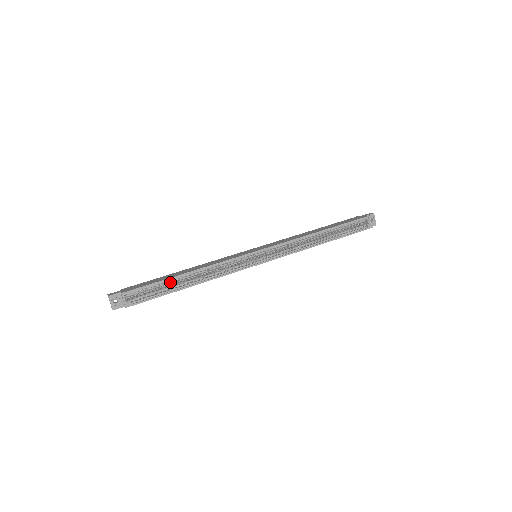
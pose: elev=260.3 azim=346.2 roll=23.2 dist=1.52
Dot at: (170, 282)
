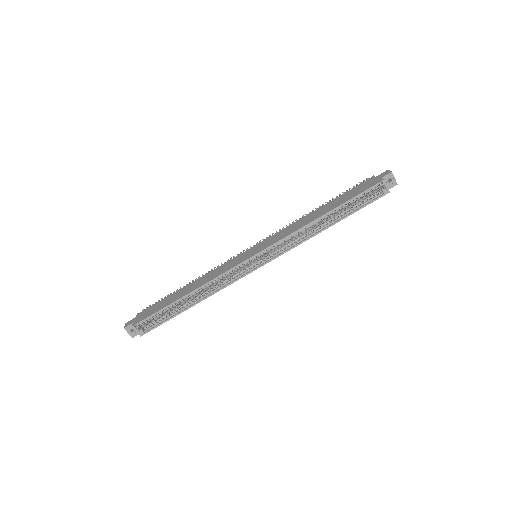
Dot at: (175, 303)
